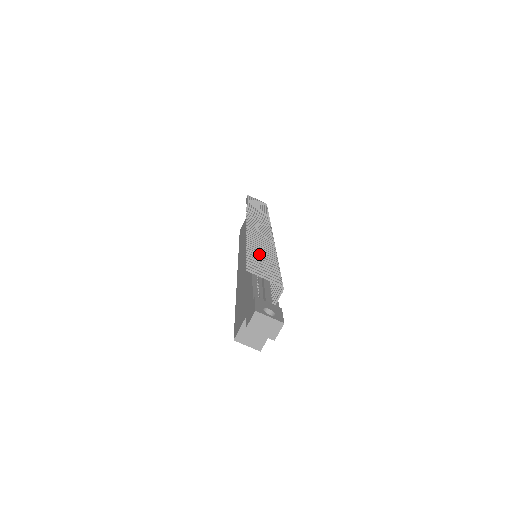
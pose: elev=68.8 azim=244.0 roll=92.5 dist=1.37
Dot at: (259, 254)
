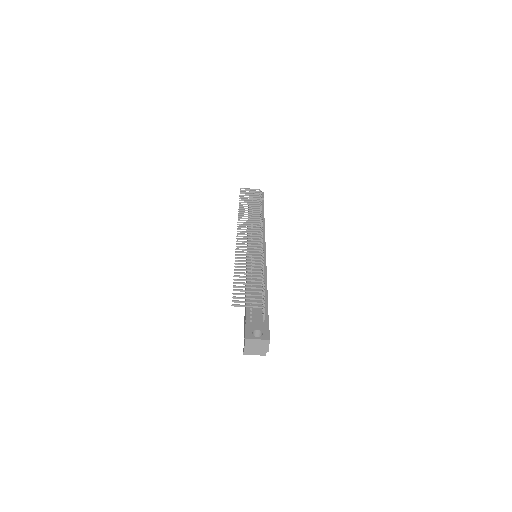
Dot at: (245, 277)
